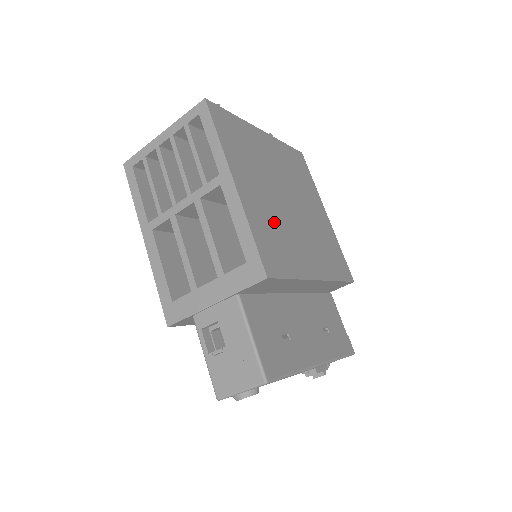
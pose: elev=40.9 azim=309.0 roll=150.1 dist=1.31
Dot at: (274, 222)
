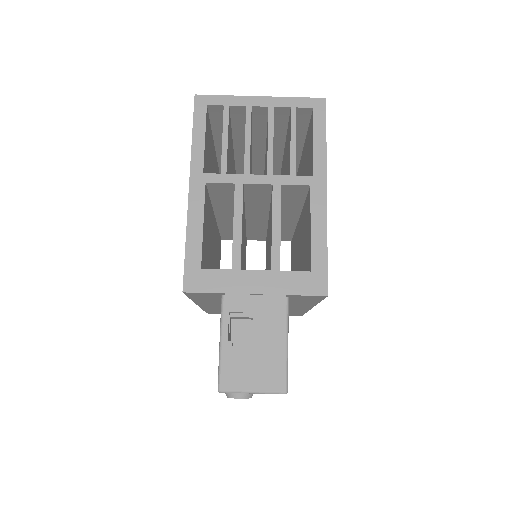
Dot at: occluded
